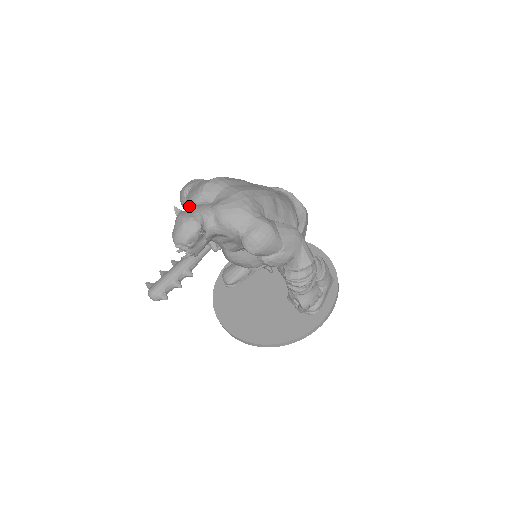
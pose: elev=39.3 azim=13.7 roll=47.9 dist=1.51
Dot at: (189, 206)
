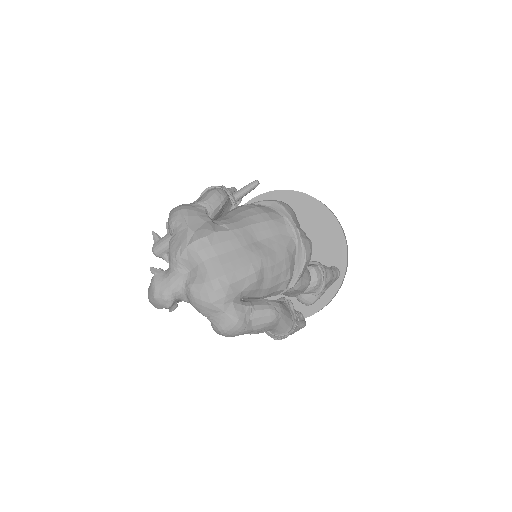
Dot at: (169, 259)
